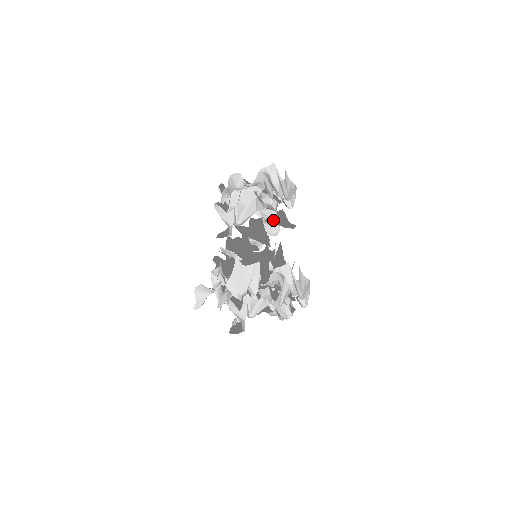
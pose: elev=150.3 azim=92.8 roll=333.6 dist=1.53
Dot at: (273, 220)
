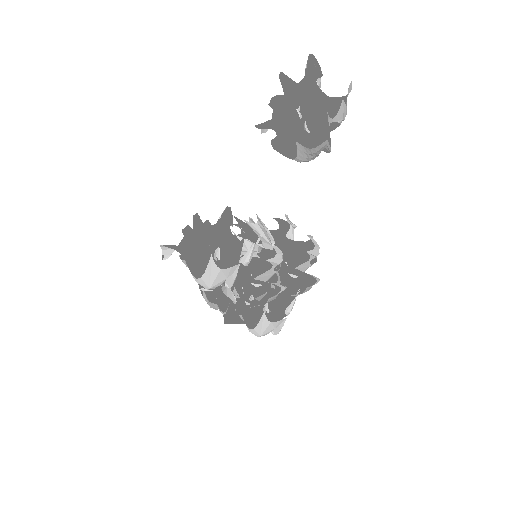
Dot at: occluded
